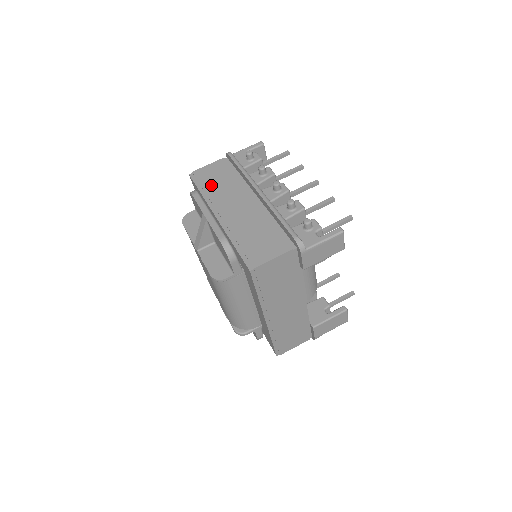
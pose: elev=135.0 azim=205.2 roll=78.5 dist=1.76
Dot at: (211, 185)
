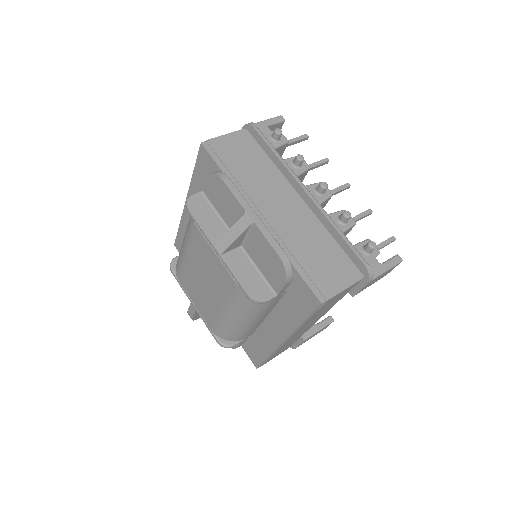
Dot at: (239, 168)
